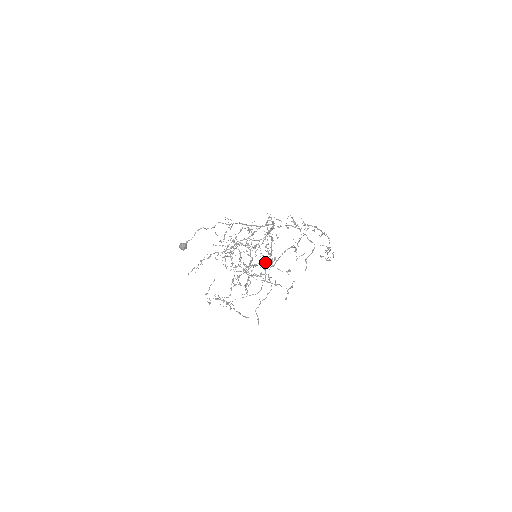
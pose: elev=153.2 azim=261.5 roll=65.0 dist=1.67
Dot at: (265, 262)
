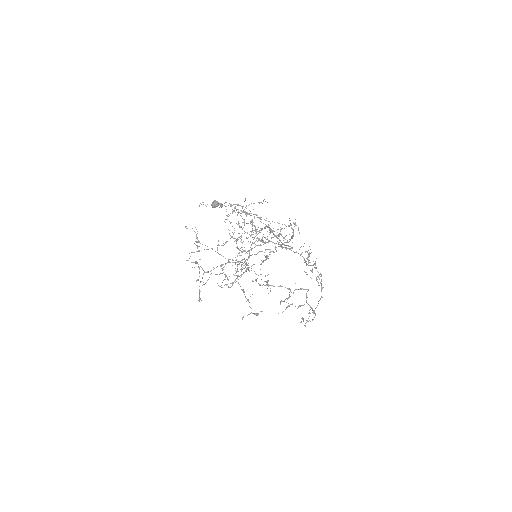
Dot at: occluded
